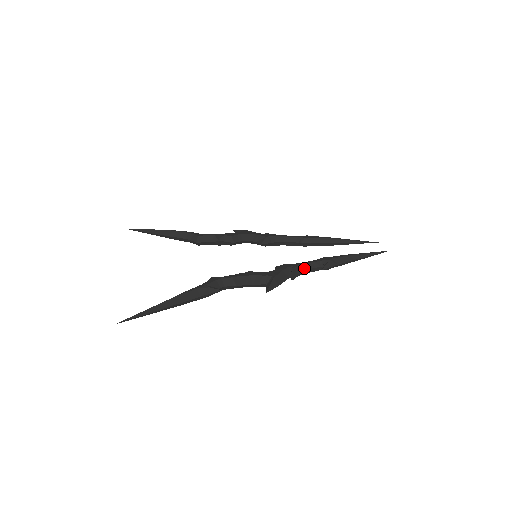
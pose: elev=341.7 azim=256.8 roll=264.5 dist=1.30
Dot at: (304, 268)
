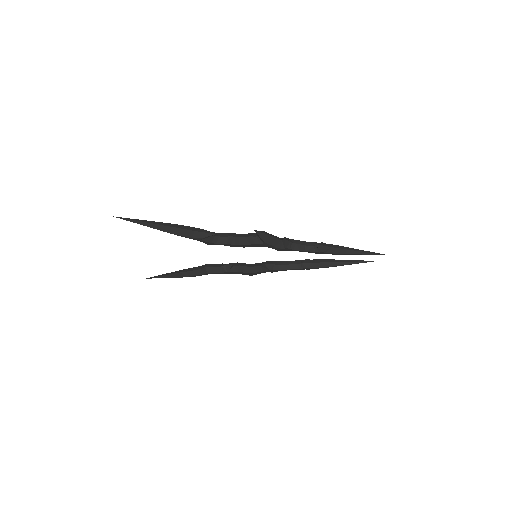
Dot at: (297, 242)
